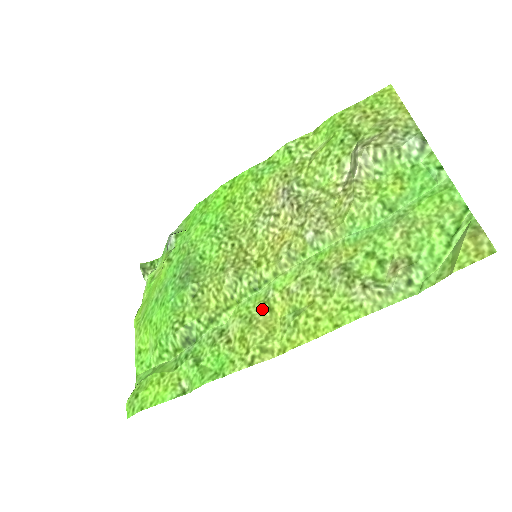
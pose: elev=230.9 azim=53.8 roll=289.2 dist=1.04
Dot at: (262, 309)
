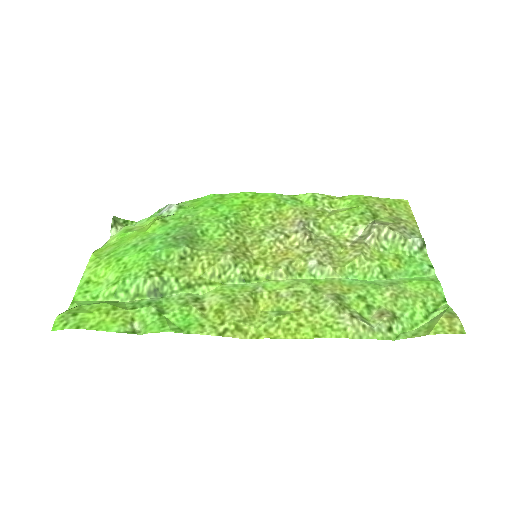
Dot at: (248, 297)
